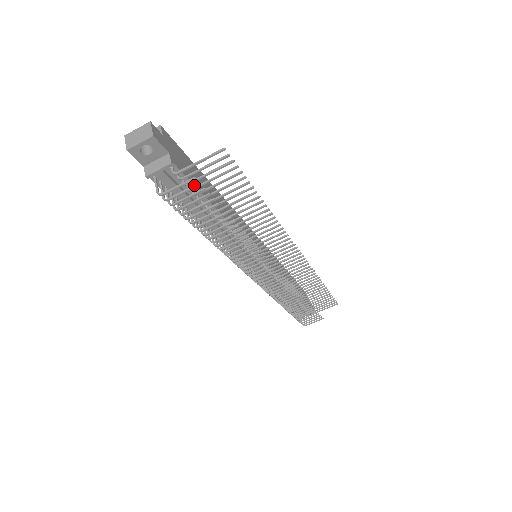
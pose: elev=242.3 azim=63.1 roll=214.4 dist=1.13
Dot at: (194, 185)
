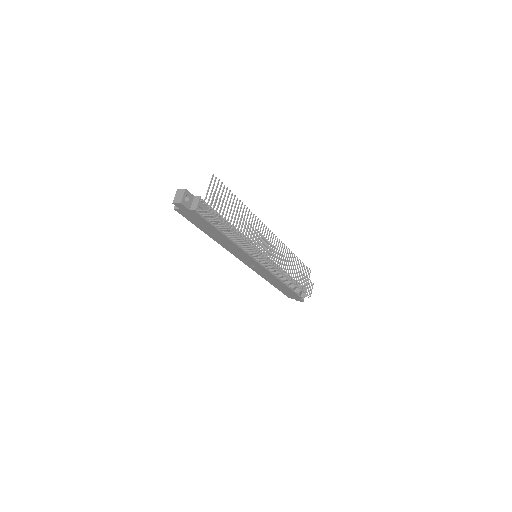
Dot at: (216, 196)
